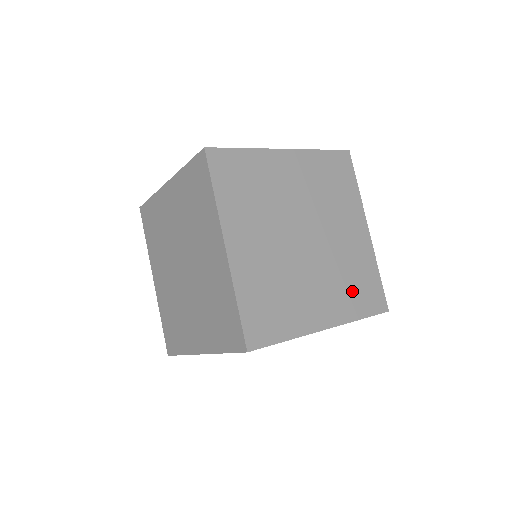
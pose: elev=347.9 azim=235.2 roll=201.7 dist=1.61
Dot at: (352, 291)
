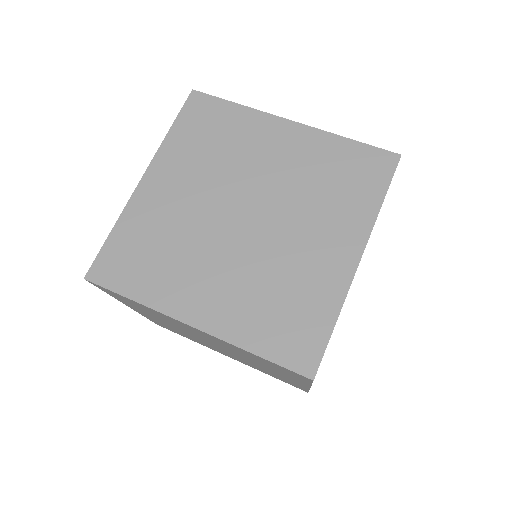
Dot at: occluded
